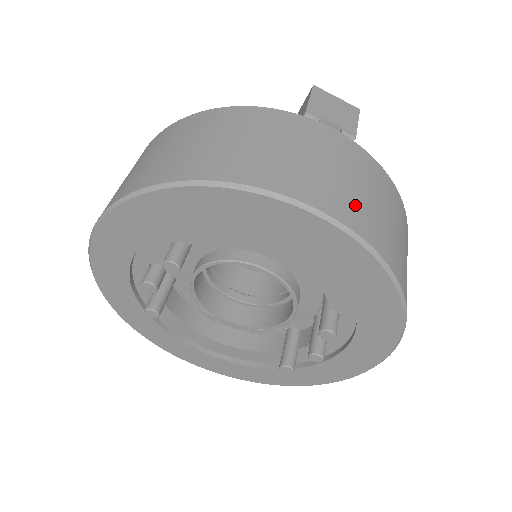
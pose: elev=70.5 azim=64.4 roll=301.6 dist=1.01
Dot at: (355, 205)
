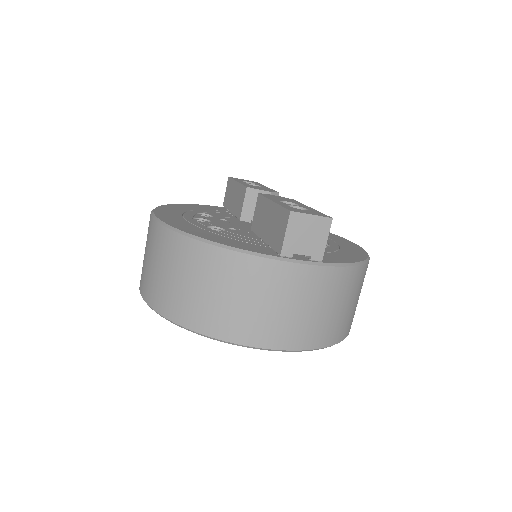
Dot at: (311, 329)
